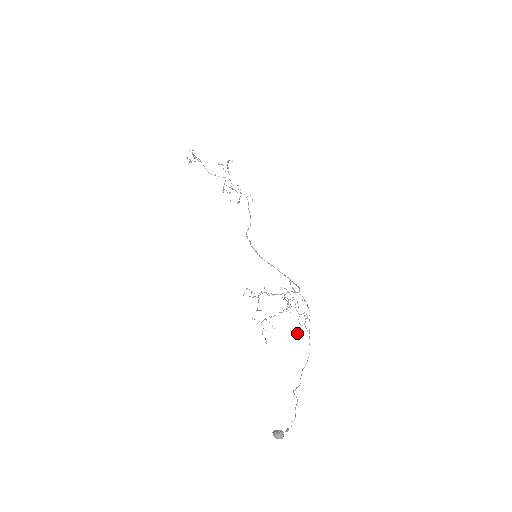
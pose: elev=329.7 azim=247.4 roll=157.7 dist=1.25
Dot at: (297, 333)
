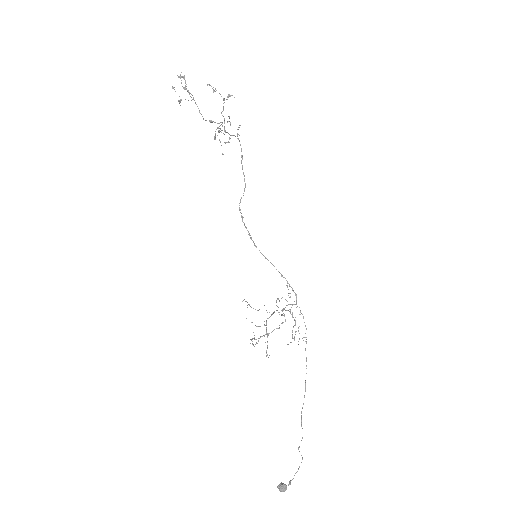
Dot at: (287, 344)
